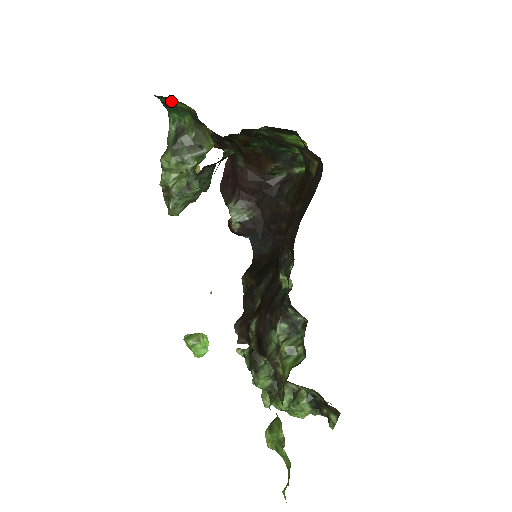
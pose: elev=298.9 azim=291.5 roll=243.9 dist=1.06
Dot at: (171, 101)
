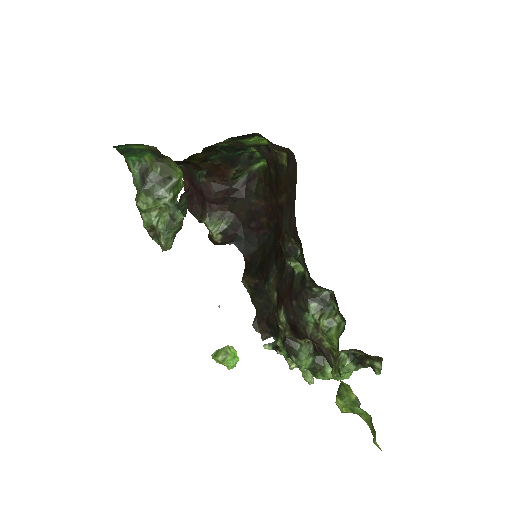
Dot at: (128, 146)
